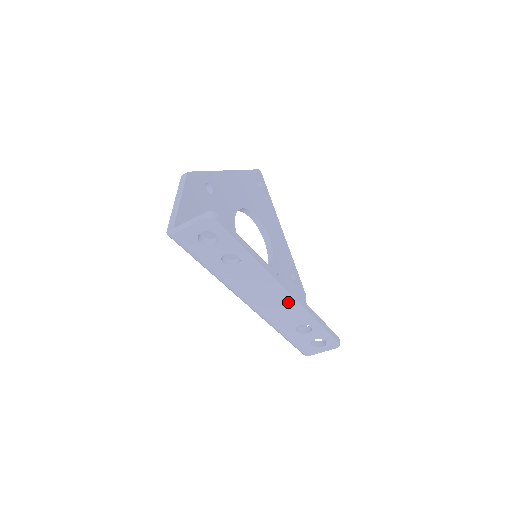
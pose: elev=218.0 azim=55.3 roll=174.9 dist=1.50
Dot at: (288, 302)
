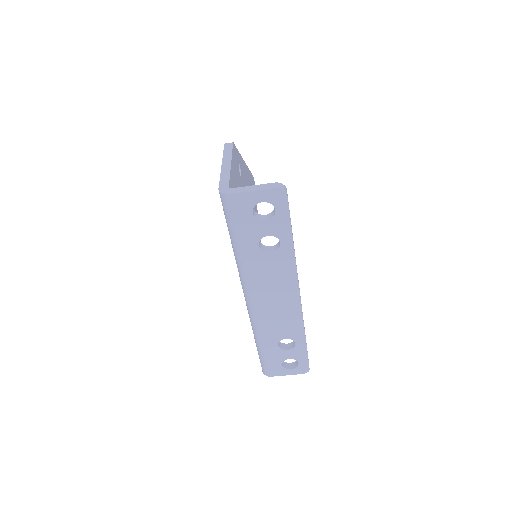
Dot at: (292, 309)
